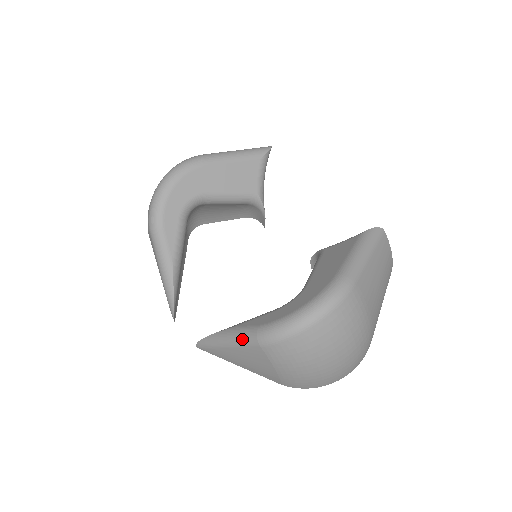
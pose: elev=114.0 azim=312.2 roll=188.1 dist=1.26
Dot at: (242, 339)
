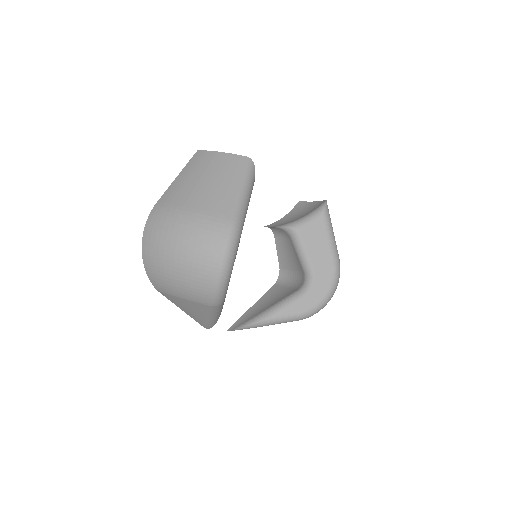
Dot at: occluded
